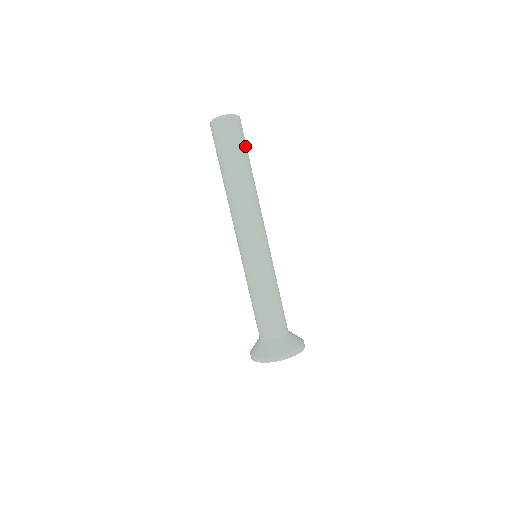
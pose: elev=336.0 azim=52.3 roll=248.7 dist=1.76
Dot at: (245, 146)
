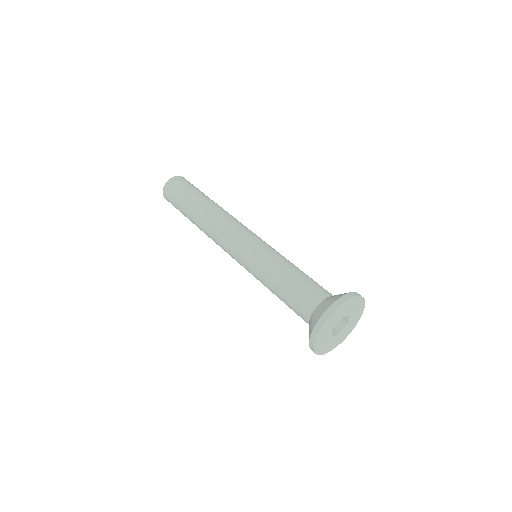
Dot at: occluded
